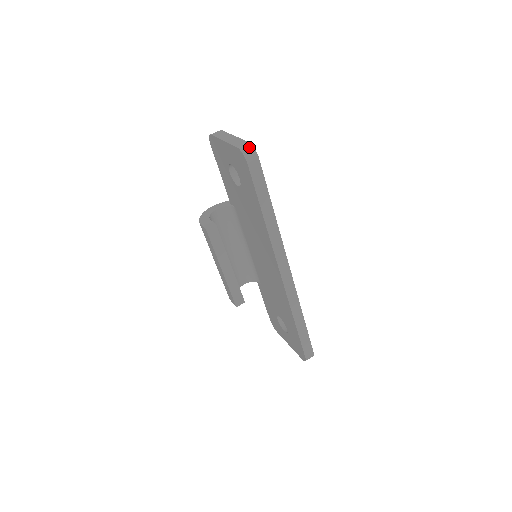
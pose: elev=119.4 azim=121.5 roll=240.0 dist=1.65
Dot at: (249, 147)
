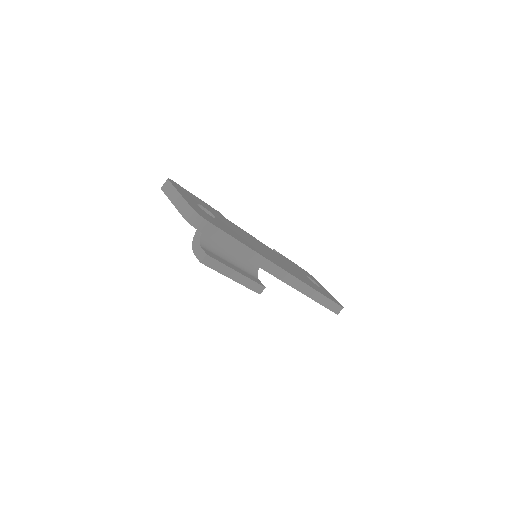
Dot at: (194, 215)
